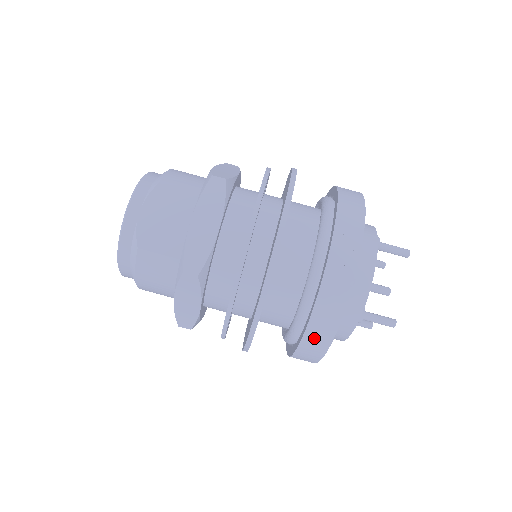
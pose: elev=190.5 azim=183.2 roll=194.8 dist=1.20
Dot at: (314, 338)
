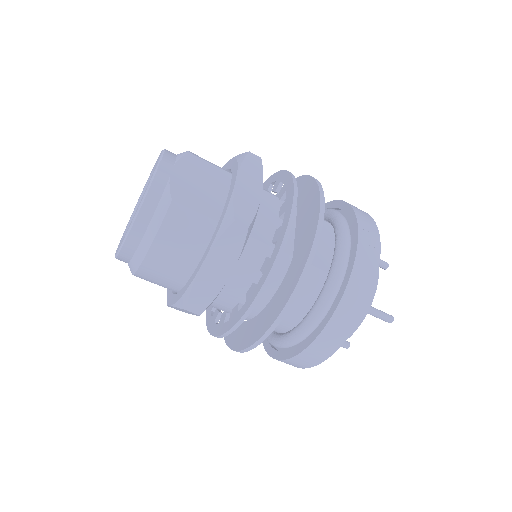
Dot at: (346, 312)
